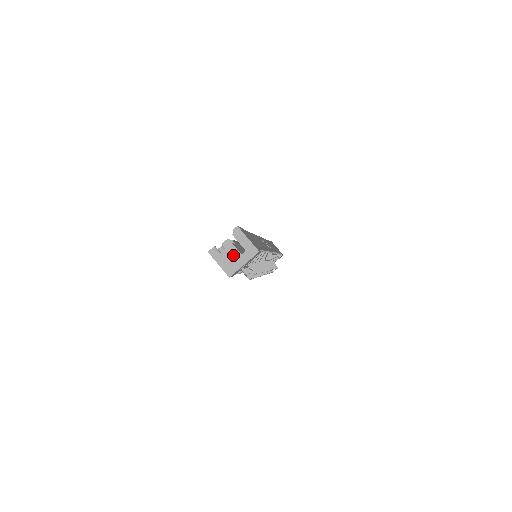
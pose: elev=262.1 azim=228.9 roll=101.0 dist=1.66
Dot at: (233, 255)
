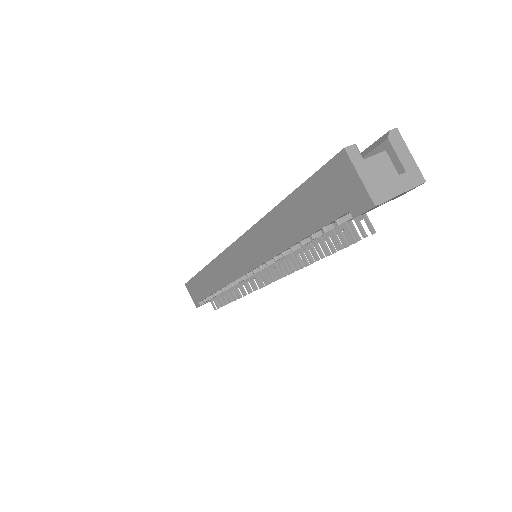
Dot at: (386, 170)
